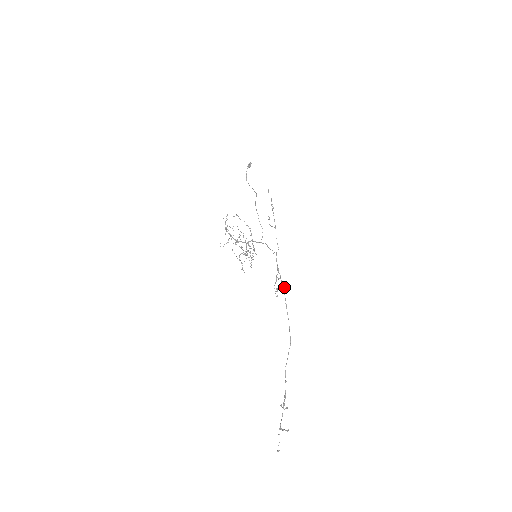
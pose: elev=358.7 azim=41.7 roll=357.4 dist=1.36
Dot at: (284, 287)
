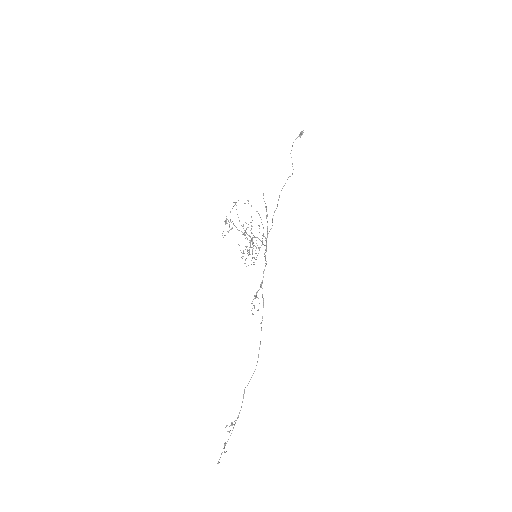
Dot at: occluded
